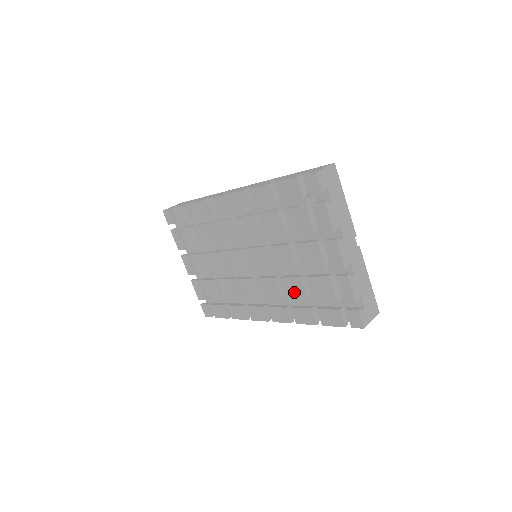
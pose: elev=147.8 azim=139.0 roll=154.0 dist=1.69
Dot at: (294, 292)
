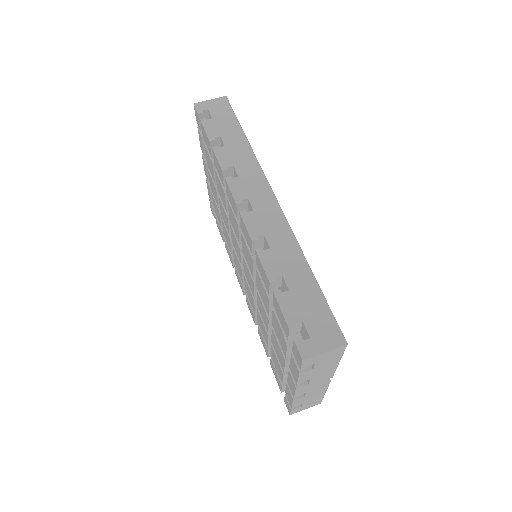
Dot at: (262, 328)
